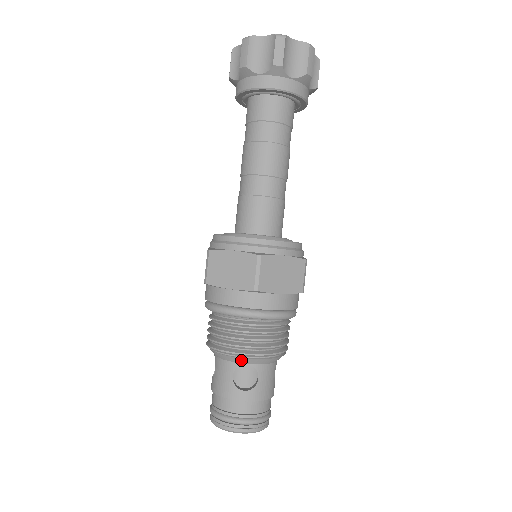
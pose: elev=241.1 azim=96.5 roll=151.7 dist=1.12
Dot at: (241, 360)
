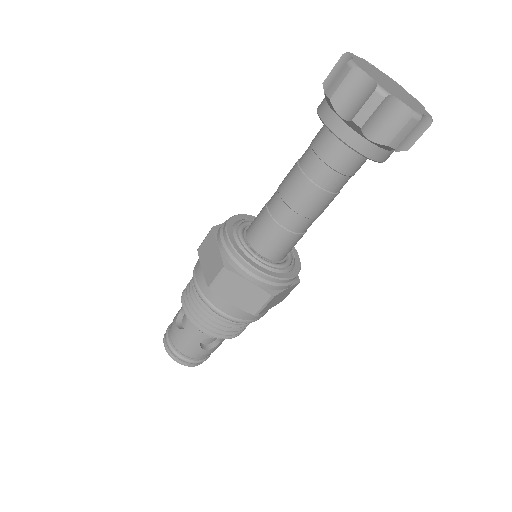
Dot at: occluded
